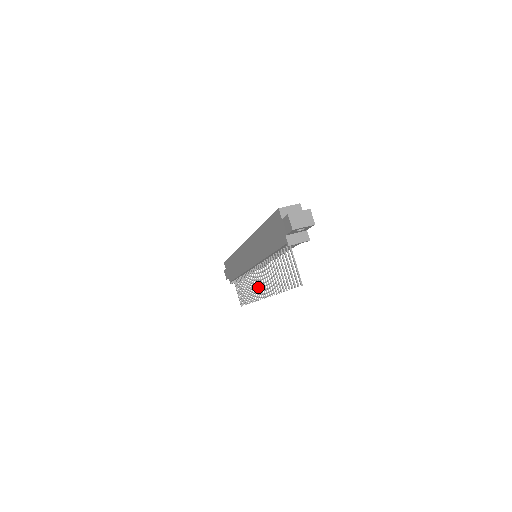
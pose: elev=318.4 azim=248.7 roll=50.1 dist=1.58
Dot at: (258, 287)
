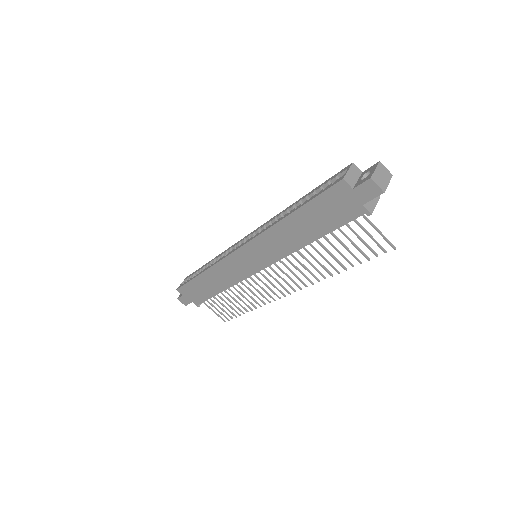
Dot at: (274, 287)
